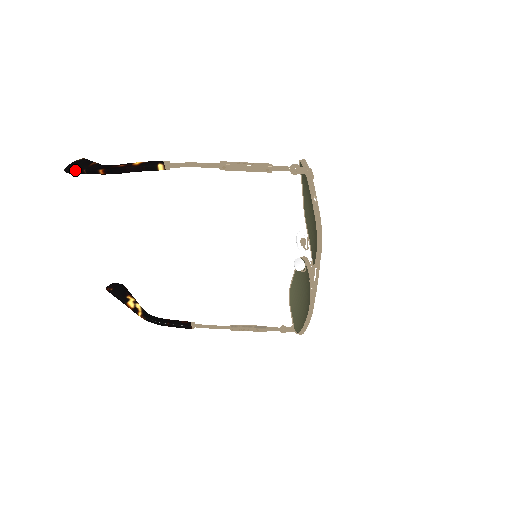
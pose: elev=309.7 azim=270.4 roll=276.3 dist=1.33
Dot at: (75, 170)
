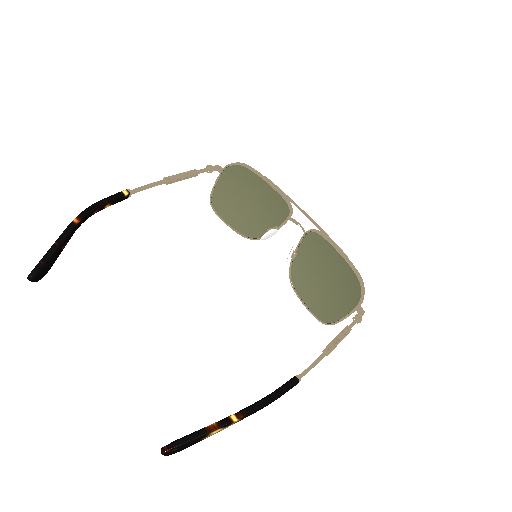
Dot at: (43, 257)
